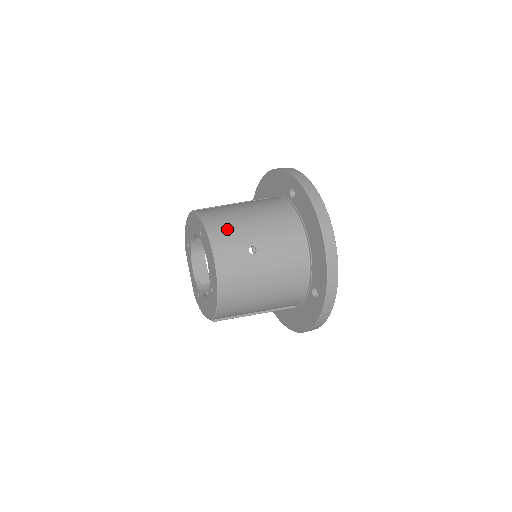
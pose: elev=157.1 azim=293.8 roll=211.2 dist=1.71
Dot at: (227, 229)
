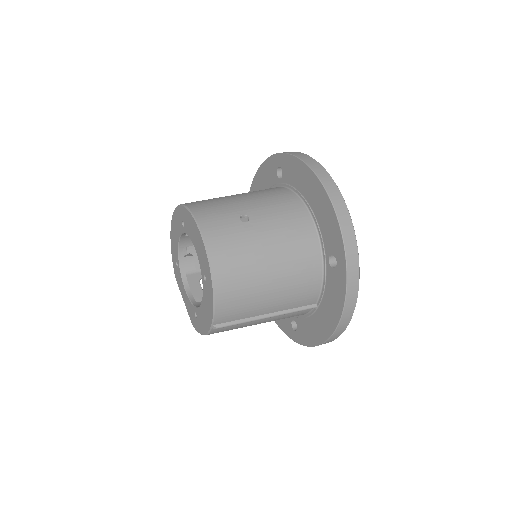
Dot at: (211, 205)
